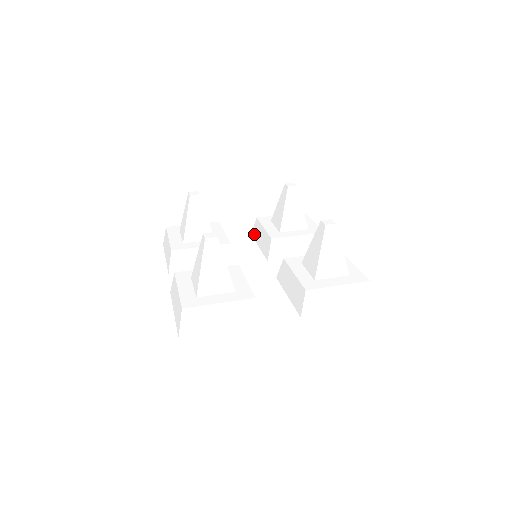
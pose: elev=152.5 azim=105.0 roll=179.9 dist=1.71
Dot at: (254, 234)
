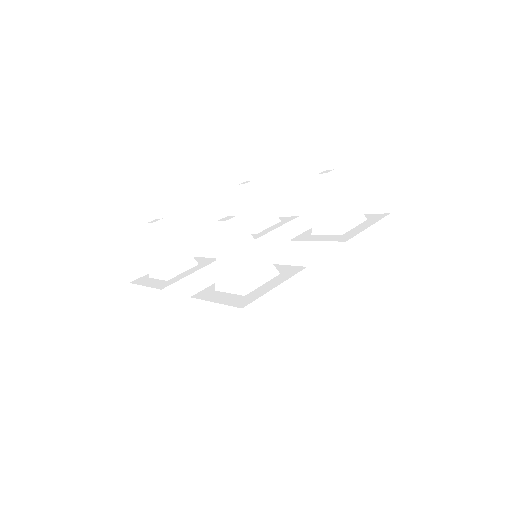
Dot at: occluded
